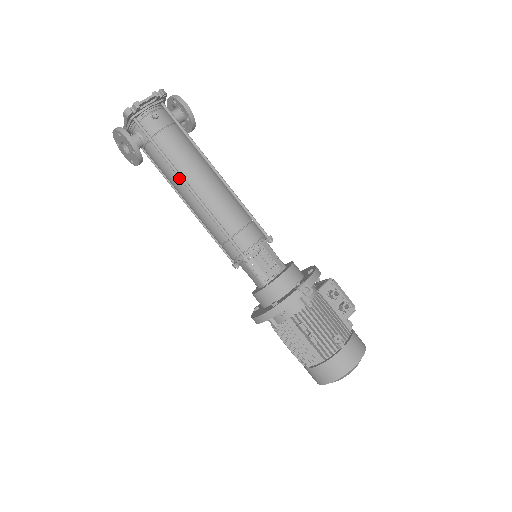
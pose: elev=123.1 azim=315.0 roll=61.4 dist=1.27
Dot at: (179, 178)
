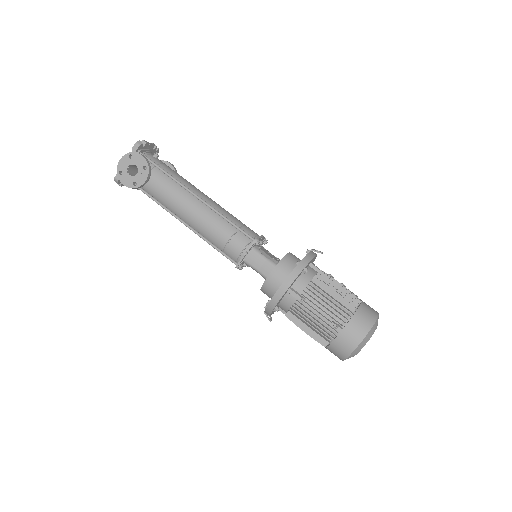
Dot at: (183, 191)
